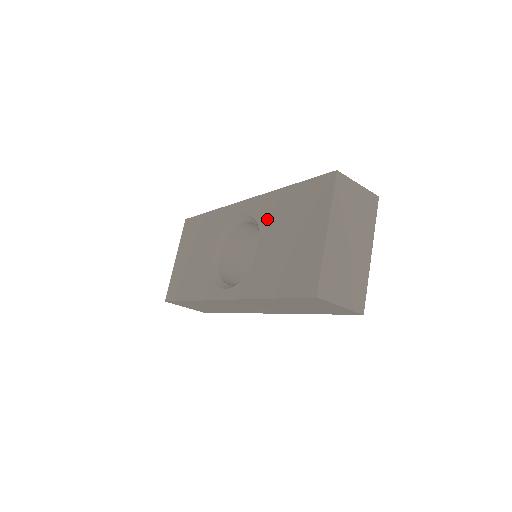
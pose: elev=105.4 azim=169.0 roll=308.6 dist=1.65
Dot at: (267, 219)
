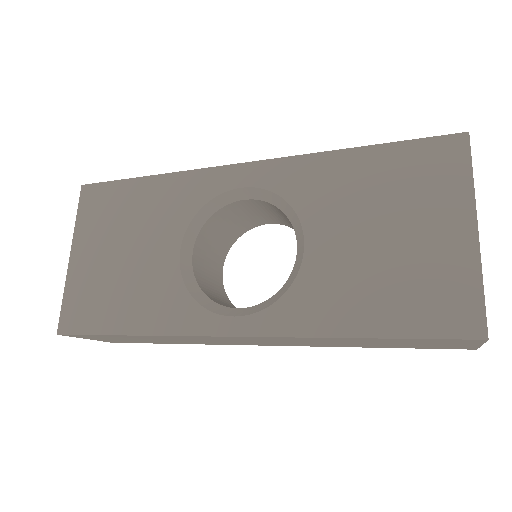
Dot at: (315, 199)
